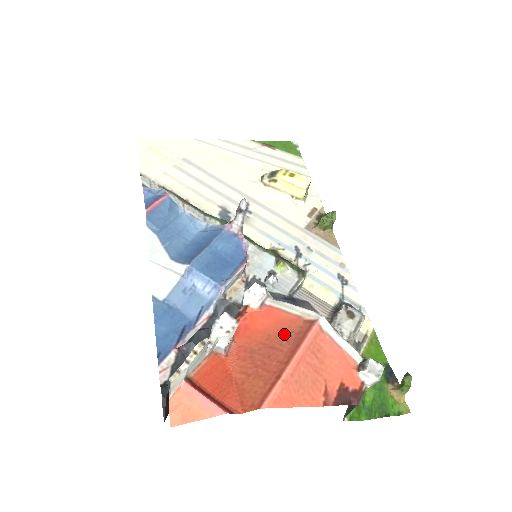
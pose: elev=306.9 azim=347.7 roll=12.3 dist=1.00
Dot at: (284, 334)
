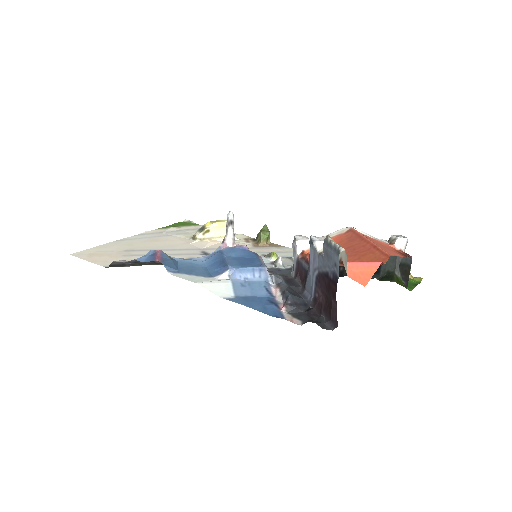
Dot at: (345, 242)
